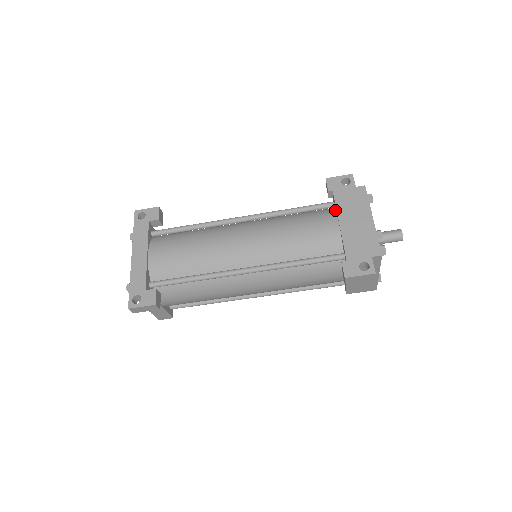
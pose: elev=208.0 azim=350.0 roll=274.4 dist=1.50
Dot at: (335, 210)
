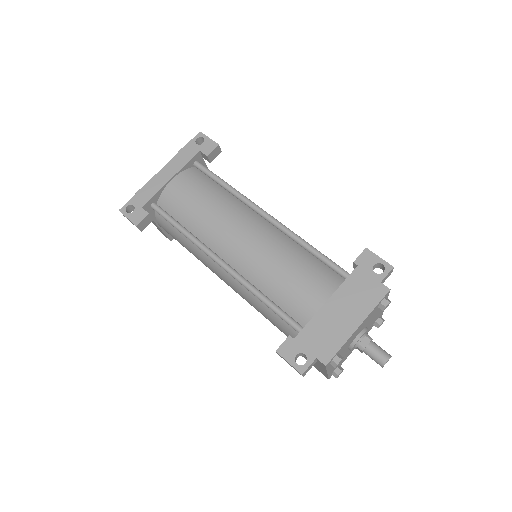
Dot at: occluded
